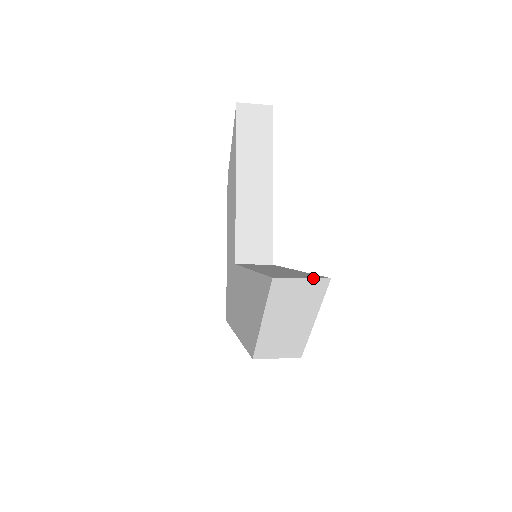
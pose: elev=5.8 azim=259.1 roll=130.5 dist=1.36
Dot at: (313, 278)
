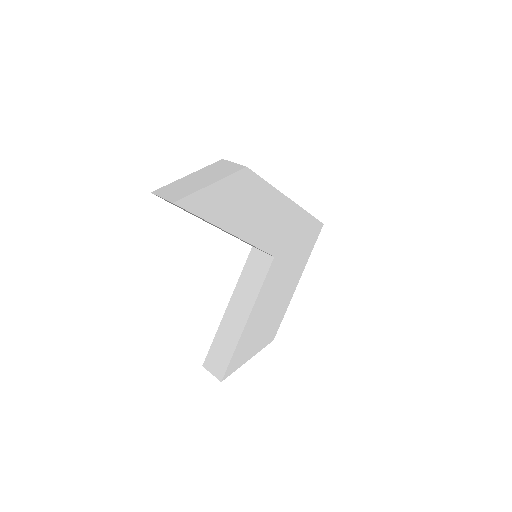
Dot at: occluded
